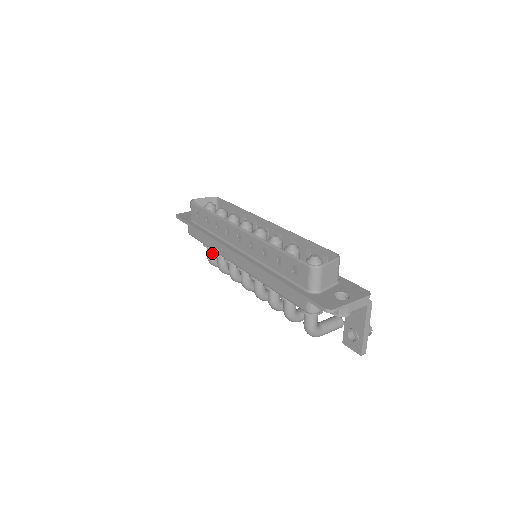
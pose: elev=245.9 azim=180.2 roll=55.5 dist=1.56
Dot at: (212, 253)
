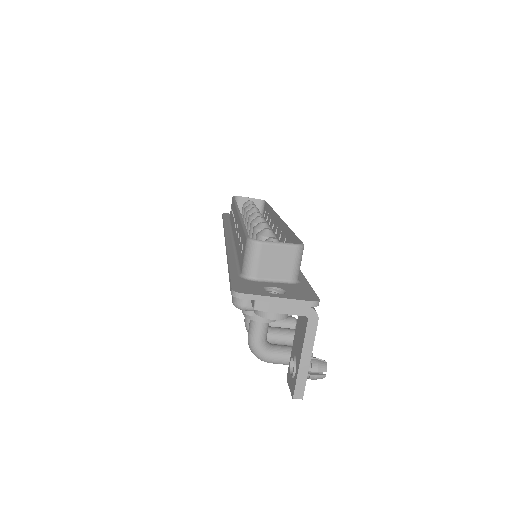
Dot at: occluded
